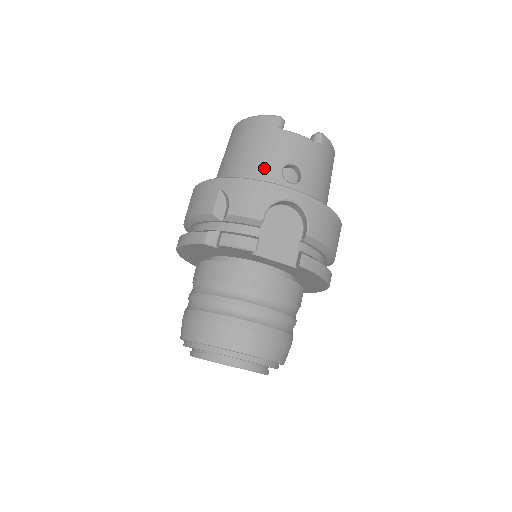
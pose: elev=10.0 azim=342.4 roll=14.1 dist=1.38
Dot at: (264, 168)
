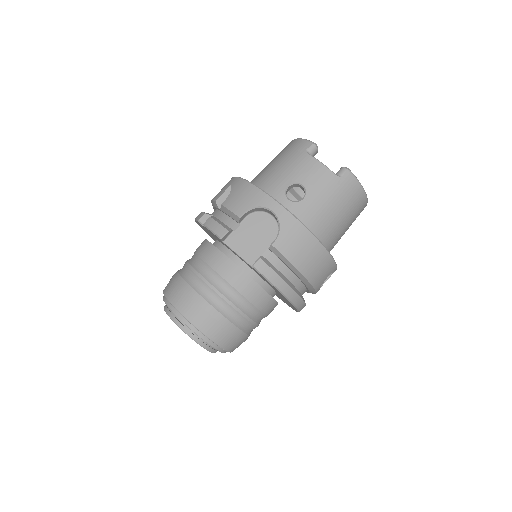
Dot at: (275, 180)
